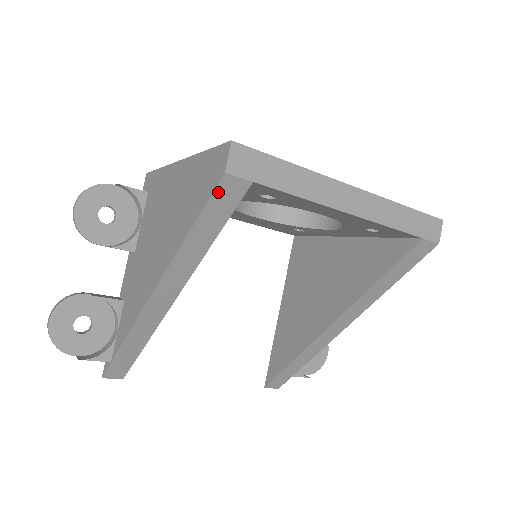
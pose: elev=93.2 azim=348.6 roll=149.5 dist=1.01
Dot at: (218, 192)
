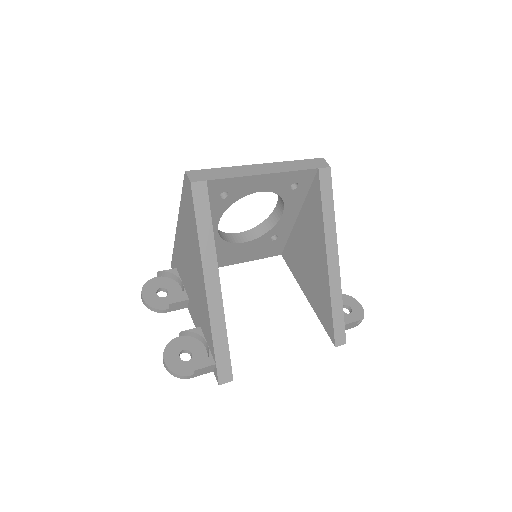
Dot at: (195, 195)
